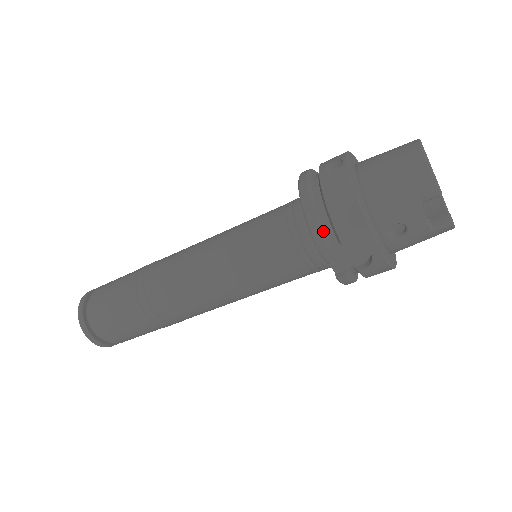
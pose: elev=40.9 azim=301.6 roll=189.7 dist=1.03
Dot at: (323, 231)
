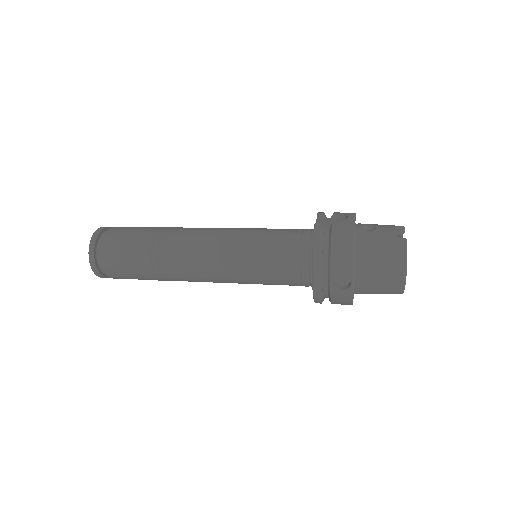
Dot at: occluded
